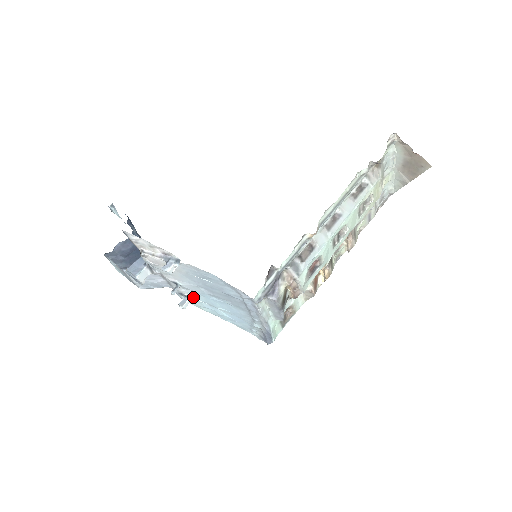
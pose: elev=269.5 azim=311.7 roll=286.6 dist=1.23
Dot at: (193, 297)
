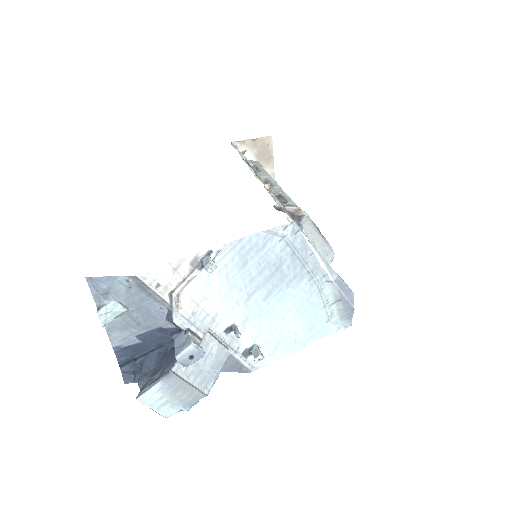
Dot at: (257, 341)
